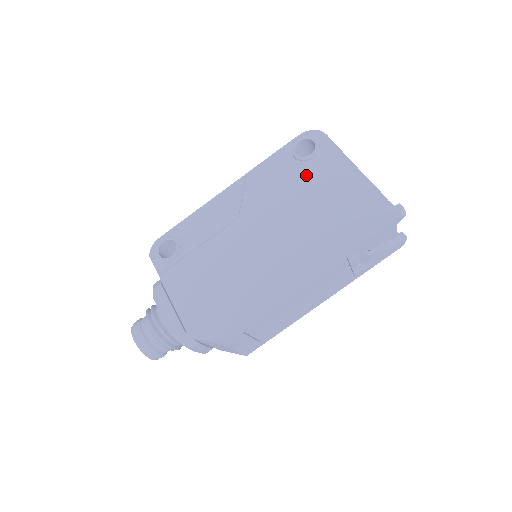
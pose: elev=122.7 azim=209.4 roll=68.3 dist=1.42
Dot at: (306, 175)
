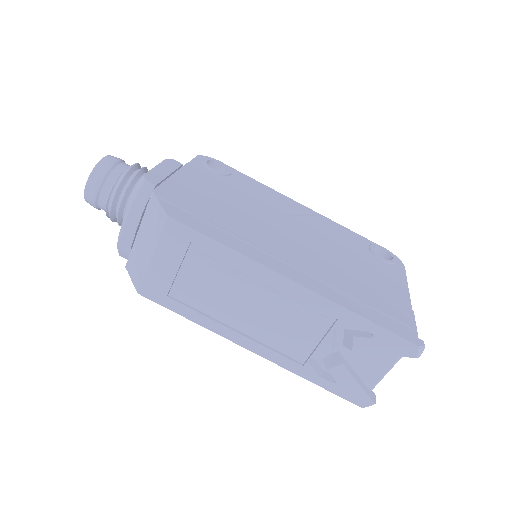
Dot at: (367, 259)
